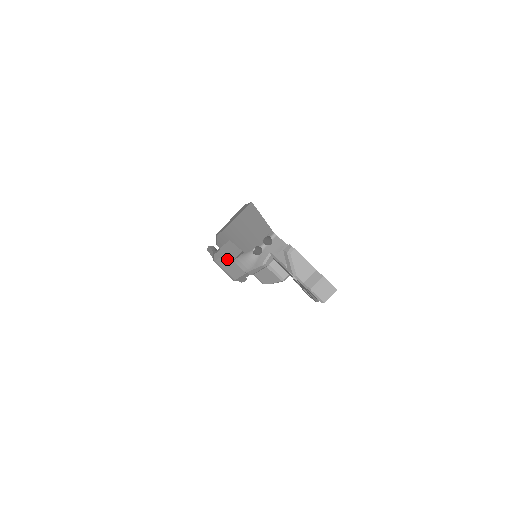
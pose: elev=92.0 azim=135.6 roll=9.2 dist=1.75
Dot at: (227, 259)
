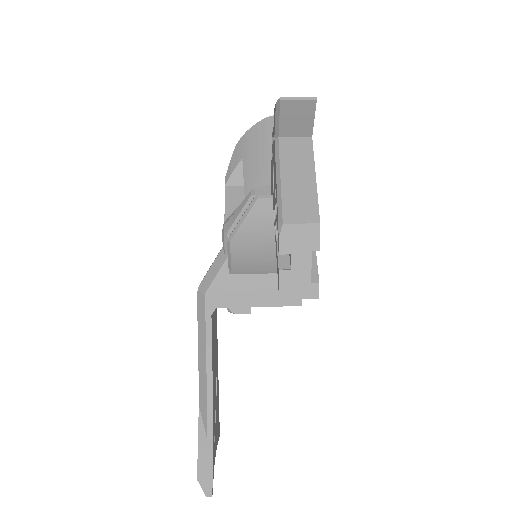
Dot at: occluded
